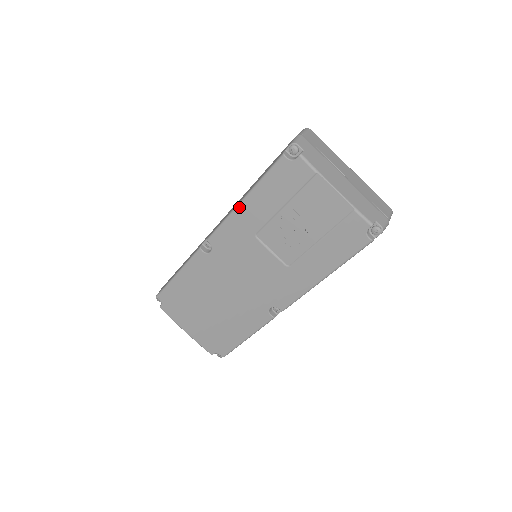
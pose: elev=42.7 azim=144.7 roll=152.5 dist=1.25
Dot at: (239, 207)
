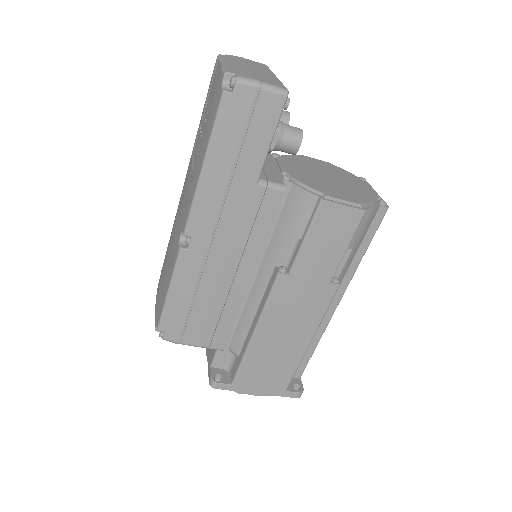
Dot at: occluded
